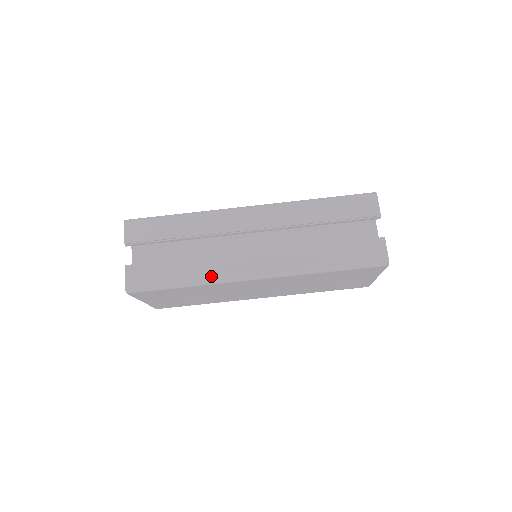
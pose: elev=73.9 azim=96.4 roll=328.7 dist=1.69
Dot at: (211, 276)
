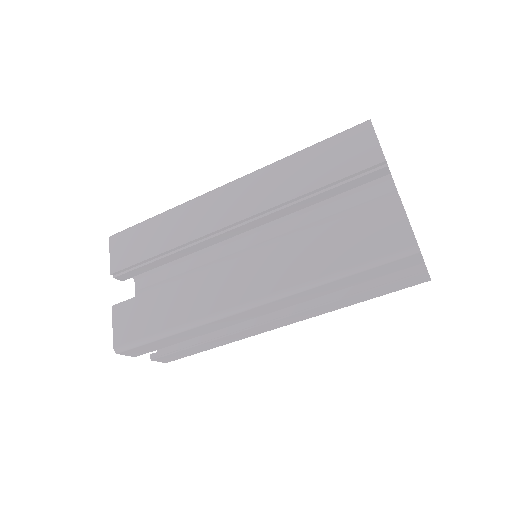
Dot at: (240, 339)
